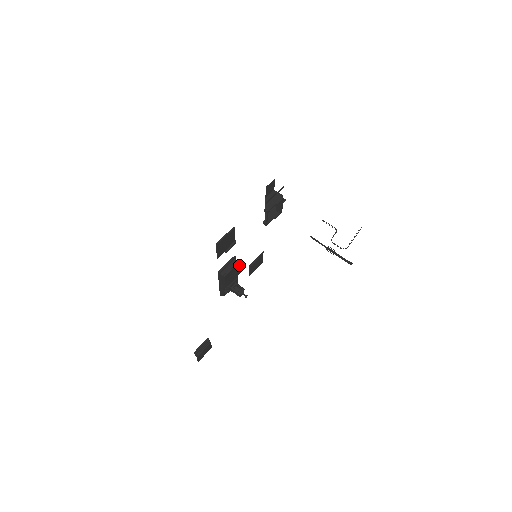
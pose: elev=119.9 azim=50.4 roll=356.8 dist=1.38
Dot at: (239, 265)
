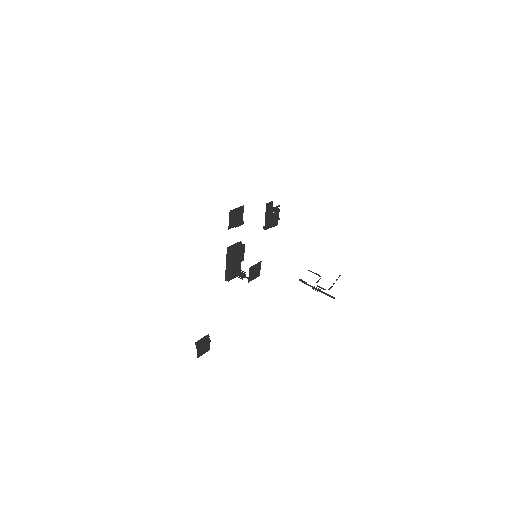
Dot at: (243, 249)
